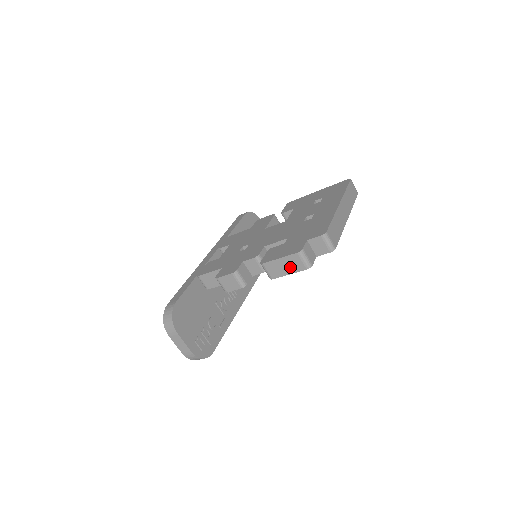
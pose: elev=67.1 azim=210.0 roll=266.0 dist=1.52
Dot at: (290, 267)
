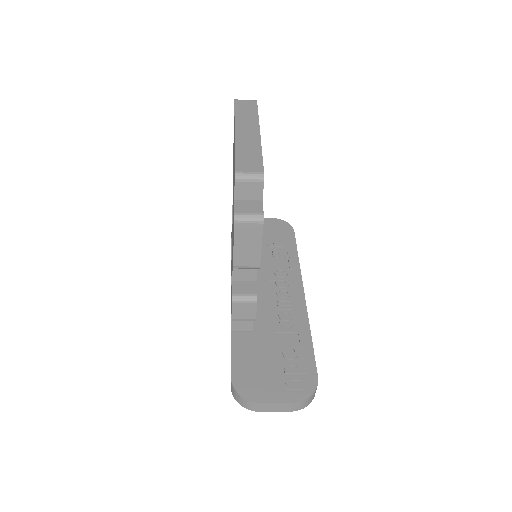
Dot at: (251, 240)
